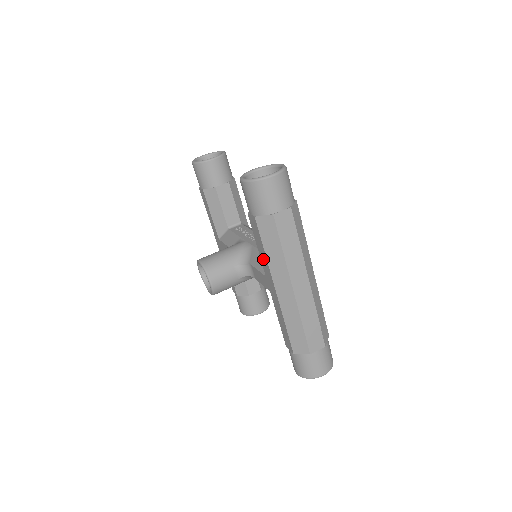
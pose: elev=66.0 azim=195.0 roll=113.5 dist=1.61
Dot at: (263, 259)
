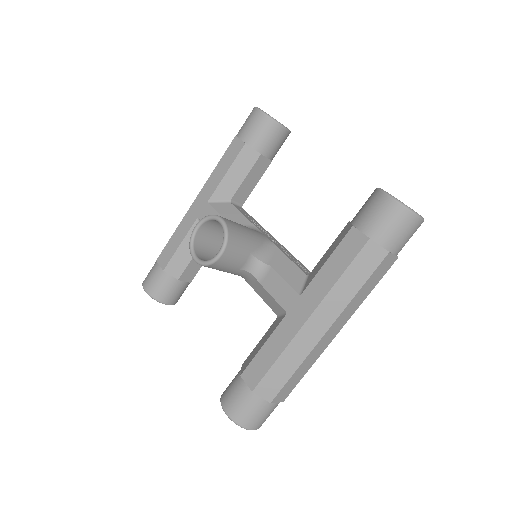
Dot at: (323, 280)
